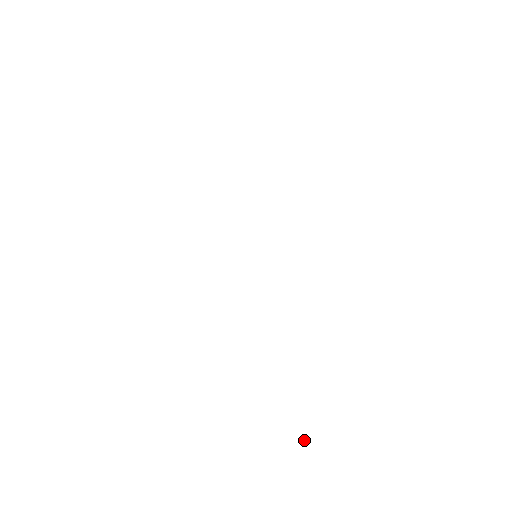
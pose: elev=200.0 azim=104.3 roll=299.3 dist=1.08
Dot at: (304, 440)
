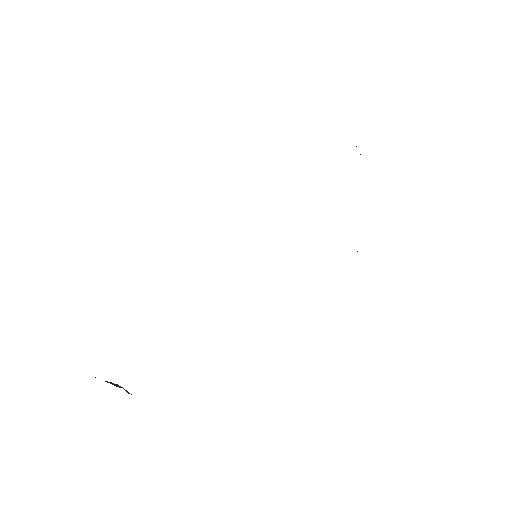
Dot at: occluded
